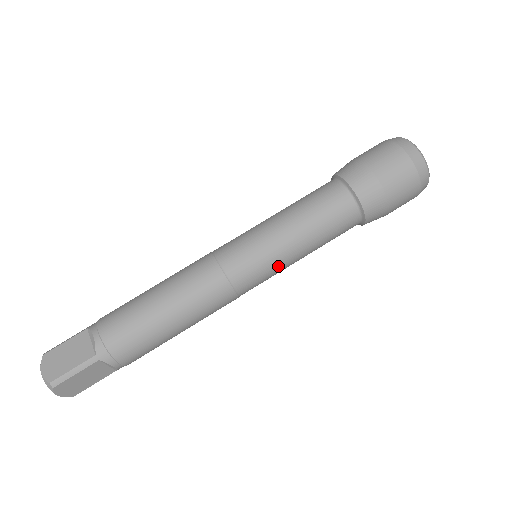
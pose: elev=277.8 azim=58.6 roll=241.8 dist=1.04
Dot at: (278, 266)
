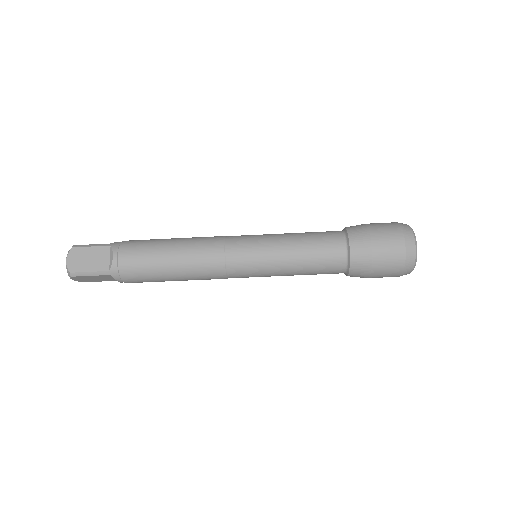
Dot at: (267, 275)
